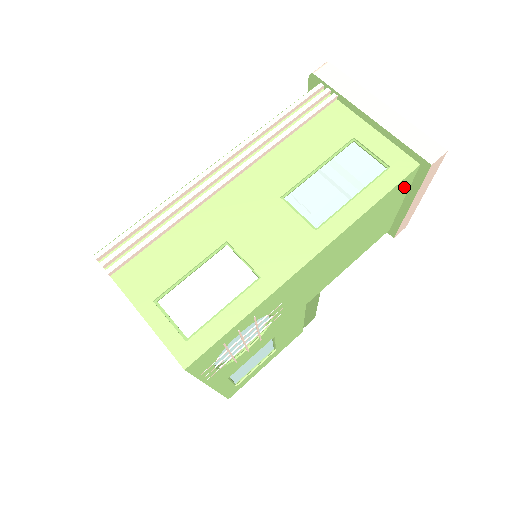
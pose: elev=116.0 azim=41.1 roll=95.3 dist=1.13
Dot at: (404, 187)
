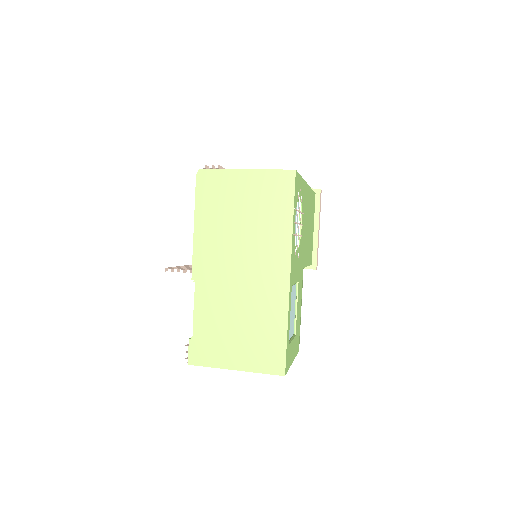
Dot at: (314, 206)
